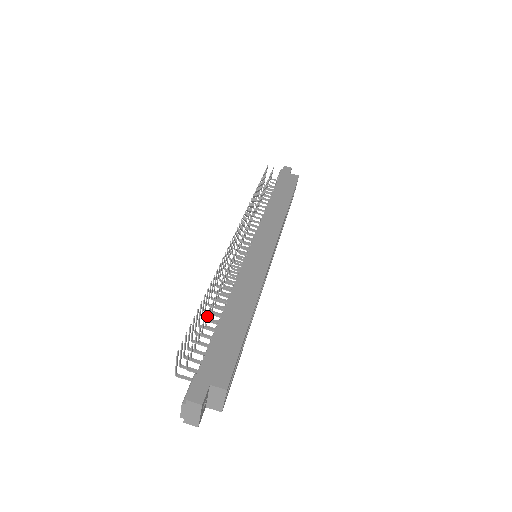
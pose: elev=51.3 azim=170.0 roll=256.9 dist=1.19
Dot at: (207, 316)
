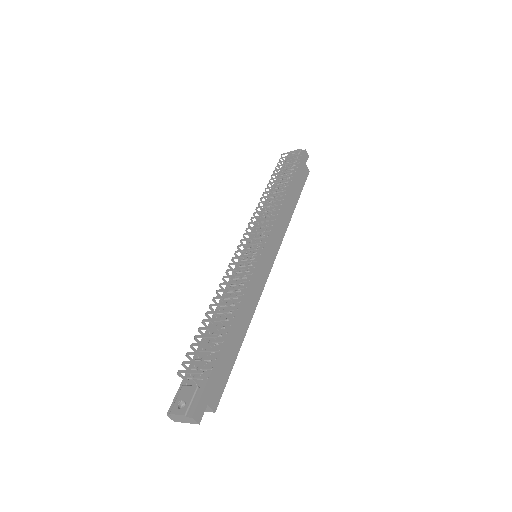
Dot at: (222, 332)
